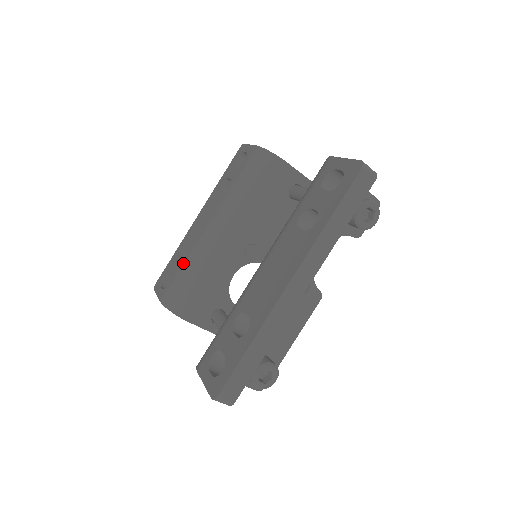
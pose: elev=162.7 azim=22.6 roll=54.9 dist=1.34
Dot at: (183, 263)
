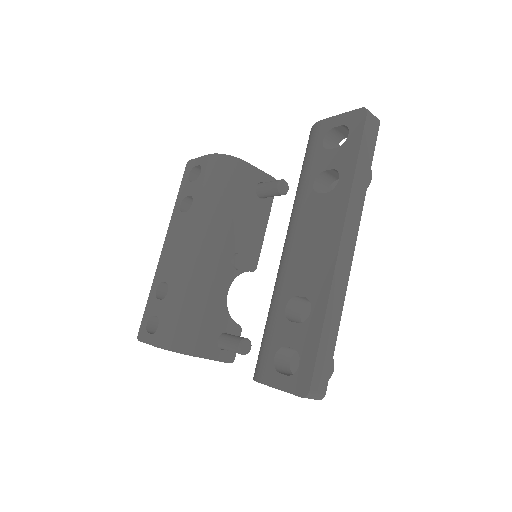
Dot at: (169, 296)
